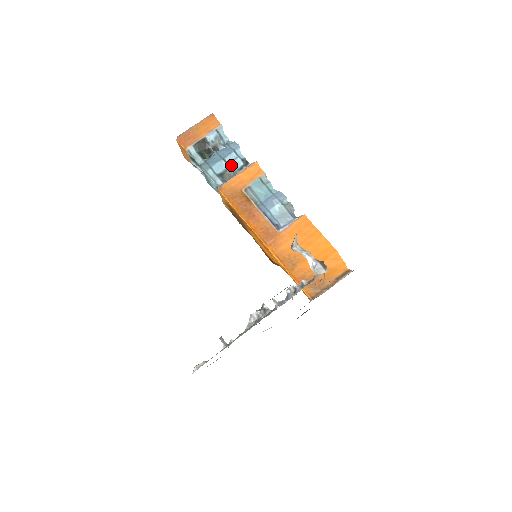
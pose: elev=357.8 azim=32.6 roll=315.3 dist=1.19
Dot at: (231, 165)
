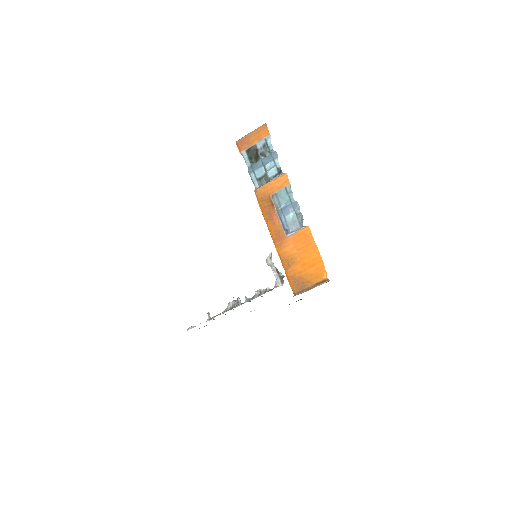
Dot at: (268, 172)
